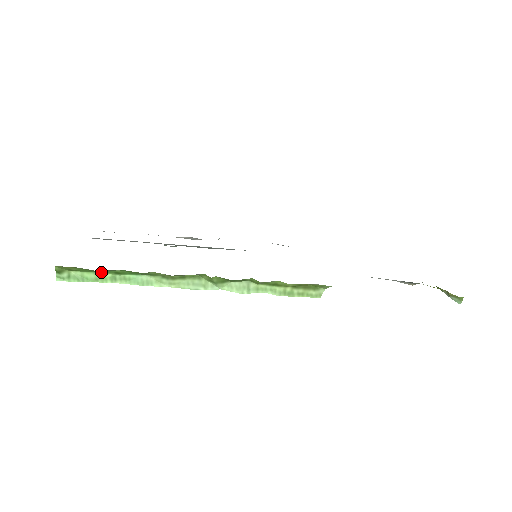
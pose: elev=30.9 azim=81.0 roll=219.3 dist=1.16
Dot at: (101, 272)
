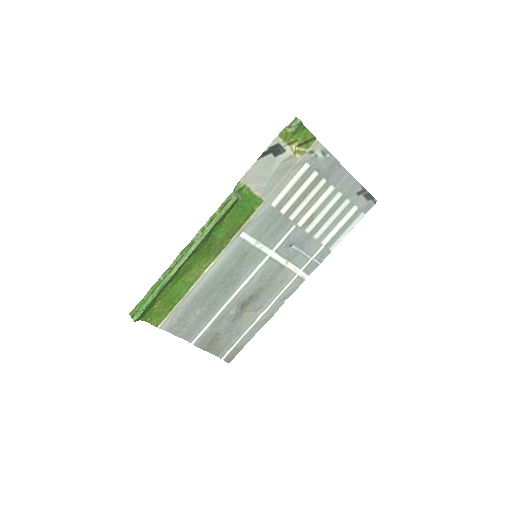
Dot at: (147, 299)
